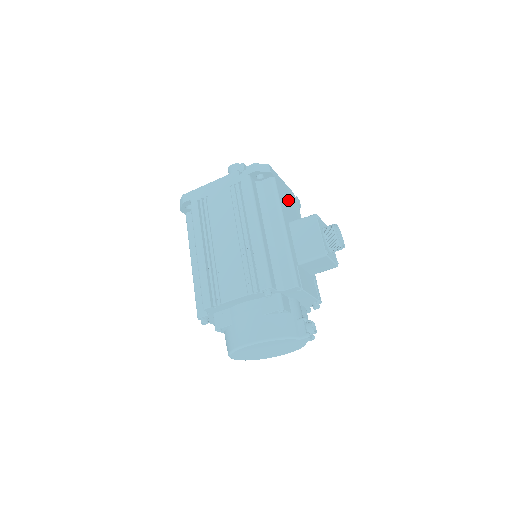
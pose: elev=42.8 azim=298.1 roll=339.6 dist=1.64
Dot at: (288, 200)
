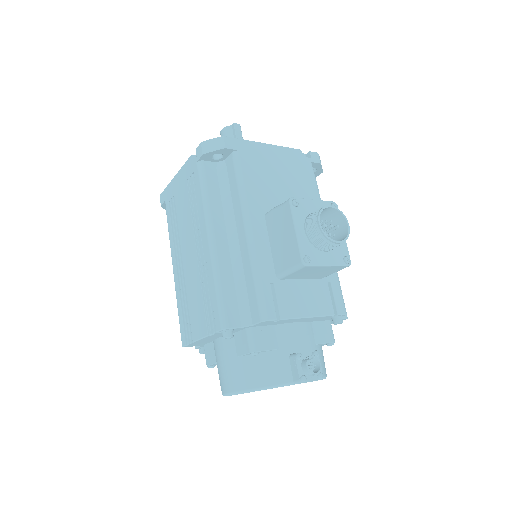
Dot at: (276, 172)
